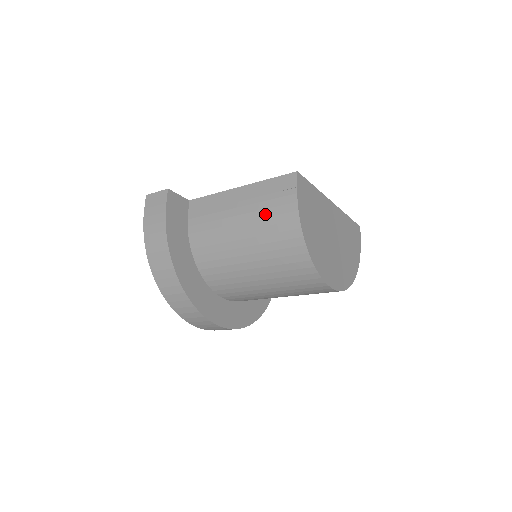
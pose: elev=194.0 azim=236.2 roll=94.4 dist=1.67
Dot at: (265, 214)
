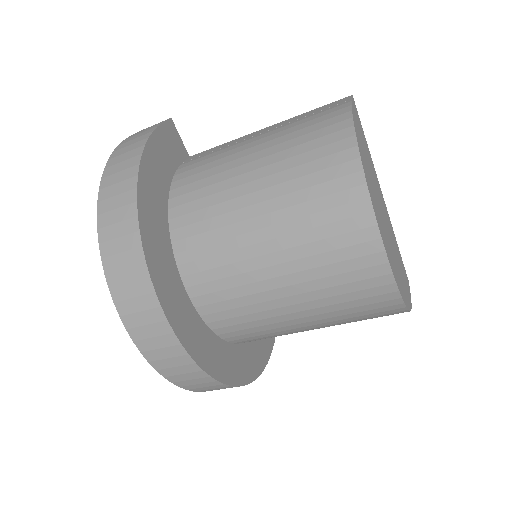
Dot at: (299, 127)
